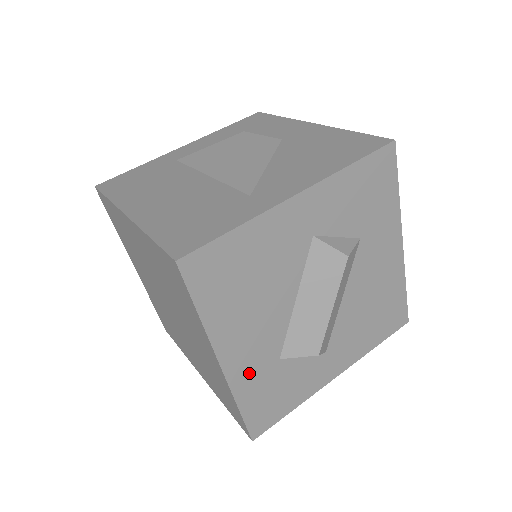
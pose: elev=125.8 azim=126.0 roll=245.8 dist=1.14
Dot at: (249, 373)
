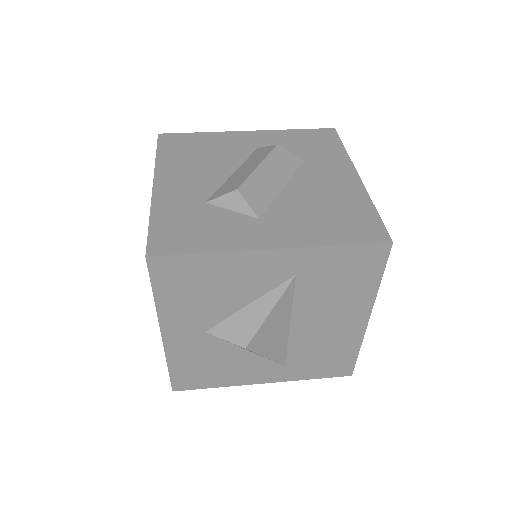
Dot at: (173, 200)
